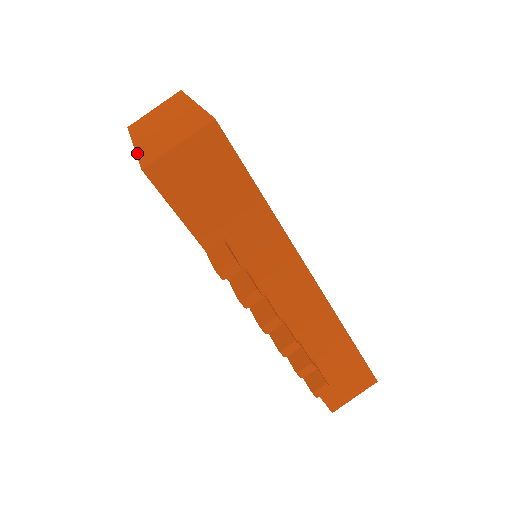
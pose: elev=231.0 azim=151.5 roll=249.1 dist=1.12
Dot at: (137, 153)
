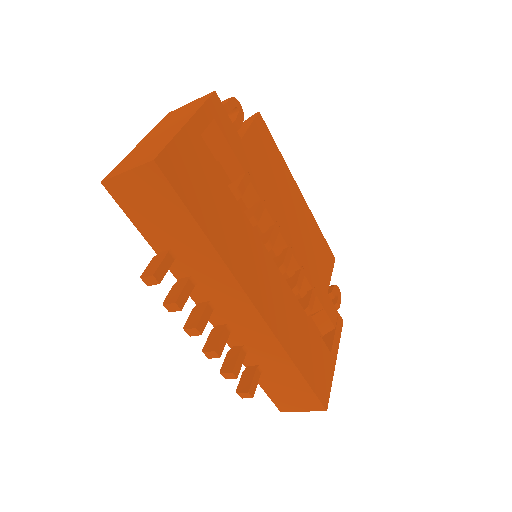
Dot at: (125, 157)
